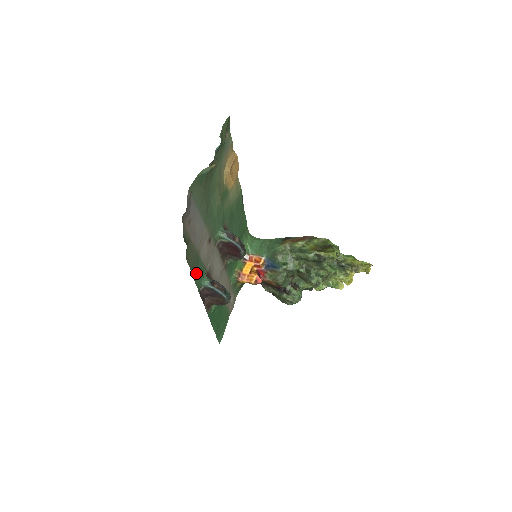
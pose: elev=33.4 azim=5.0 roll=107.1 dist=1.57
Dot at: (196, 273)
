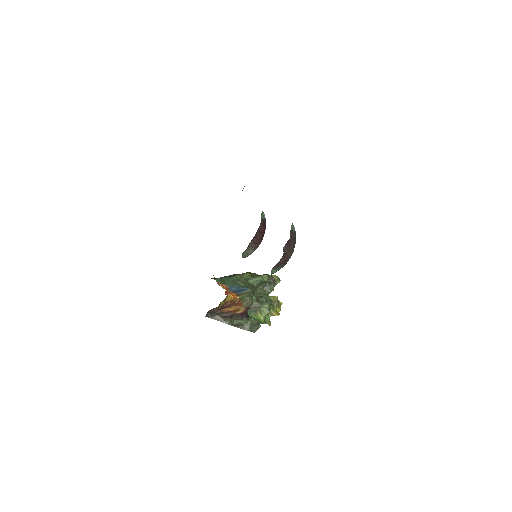
Dot at: occluded
